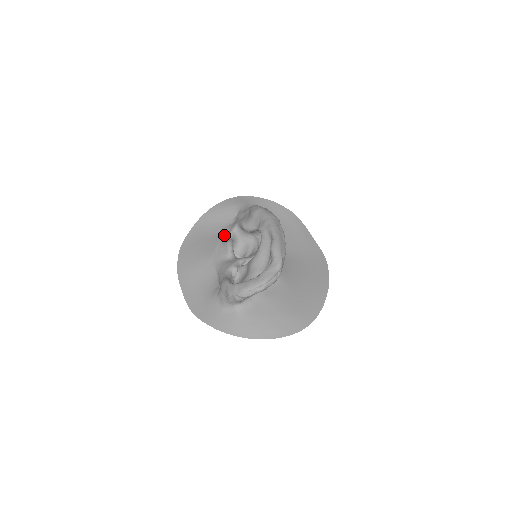
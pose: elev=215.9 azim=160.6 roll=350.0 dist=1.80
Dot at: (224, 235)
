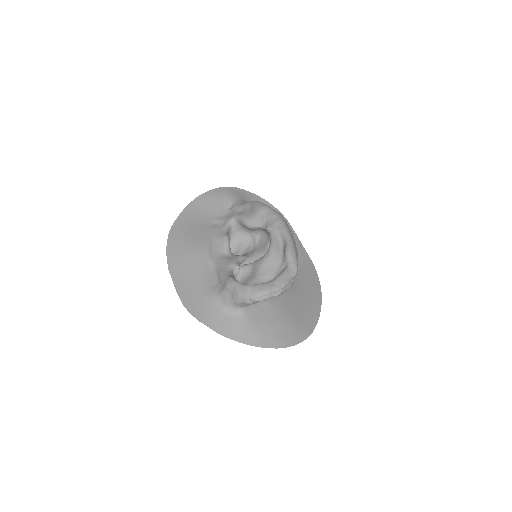
Dot at: (218, 227)
